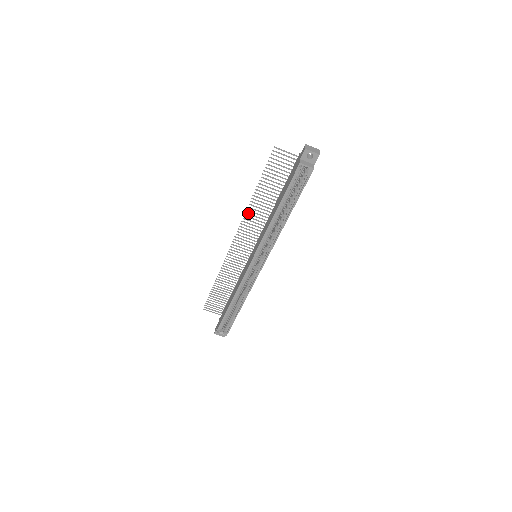
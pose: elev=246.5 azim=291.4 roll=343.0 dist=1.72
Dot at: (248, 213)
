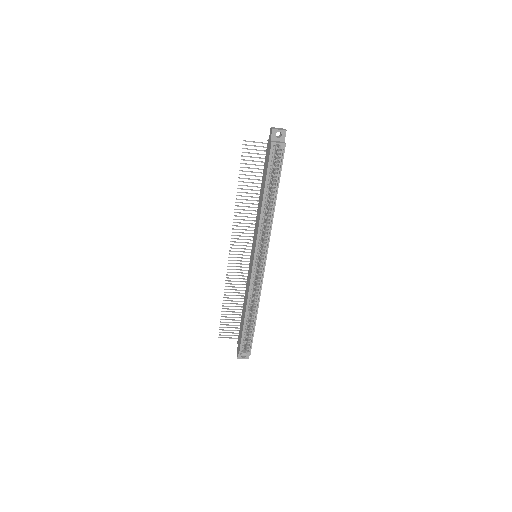
Dot at: (236, 215)
